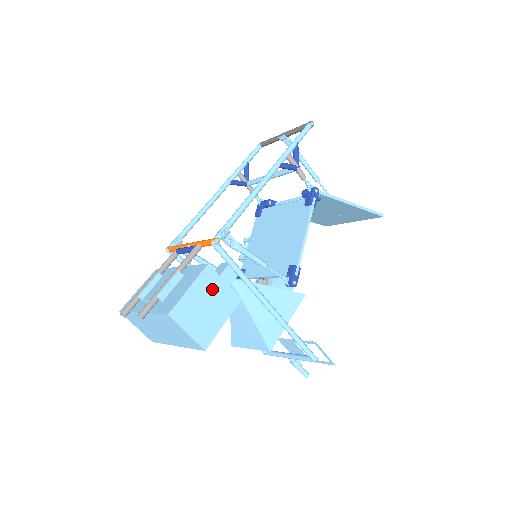
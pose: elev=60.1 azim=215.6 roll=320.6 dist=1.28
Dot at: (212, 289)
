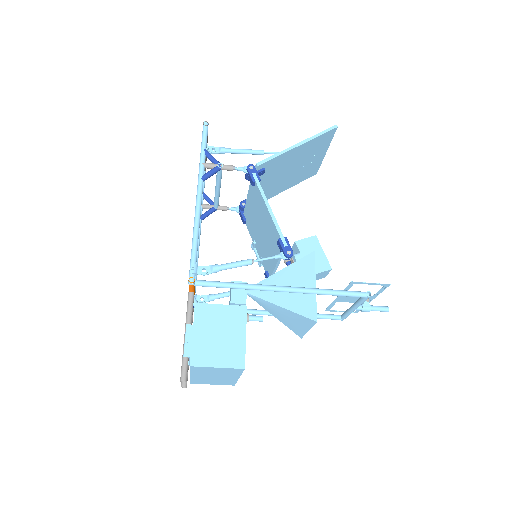
Dot at: (214, 319)
